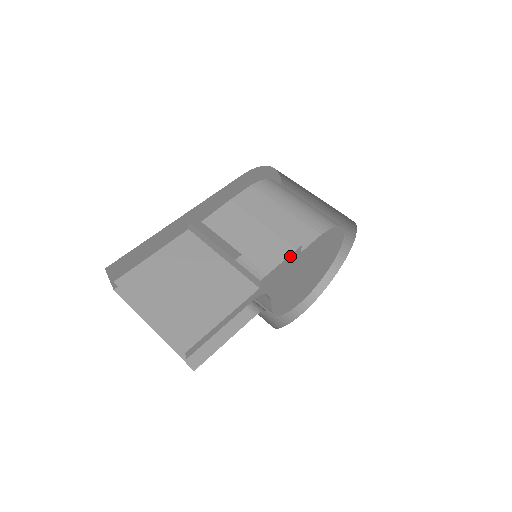
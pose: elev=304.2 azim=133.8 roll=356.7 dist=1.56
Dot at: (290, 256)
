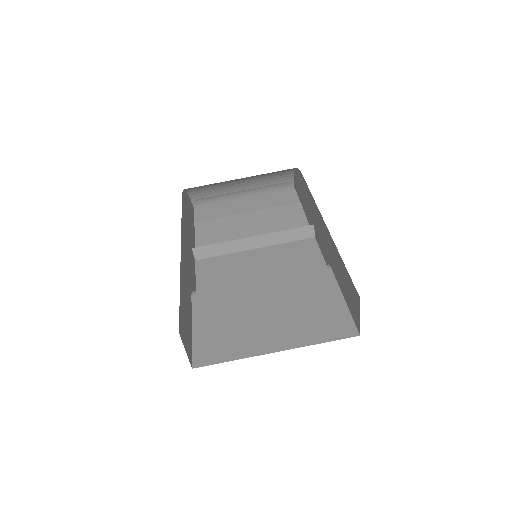
Dot at: occluded
